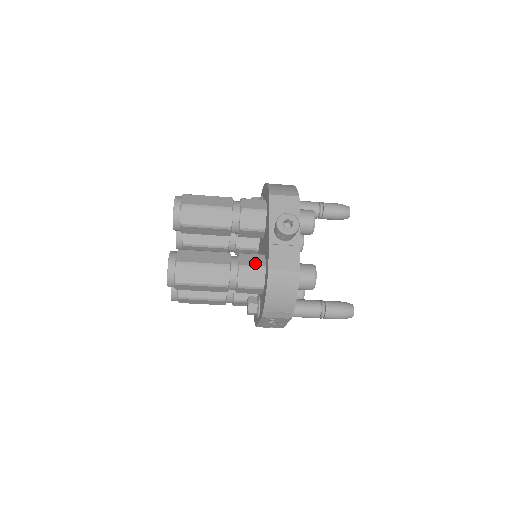
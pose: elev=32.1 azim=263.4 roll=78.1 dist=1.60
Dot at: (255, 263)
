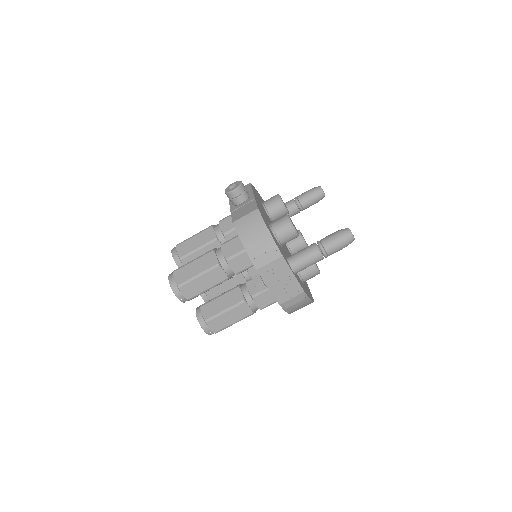
Dot at: occluded
